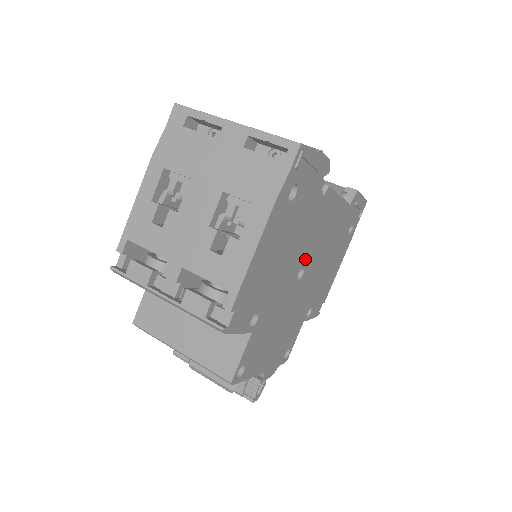
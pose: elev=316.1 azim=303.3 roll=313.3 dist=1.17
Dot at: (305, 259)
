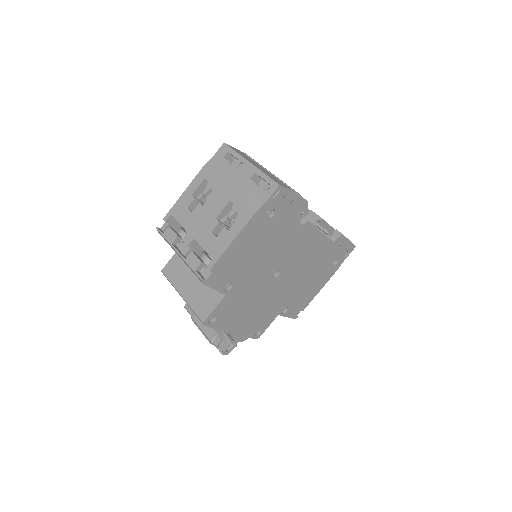
Dot at: (281, 265)
